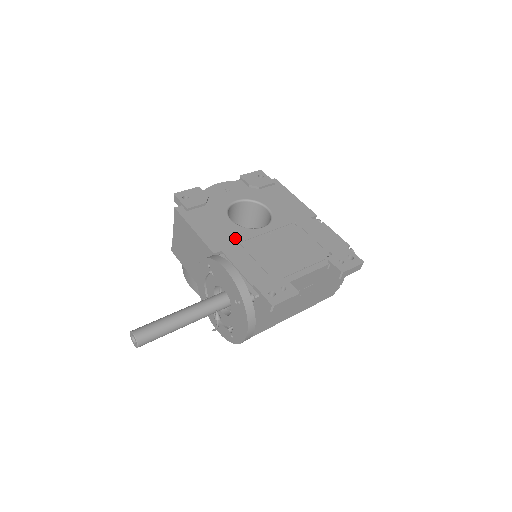
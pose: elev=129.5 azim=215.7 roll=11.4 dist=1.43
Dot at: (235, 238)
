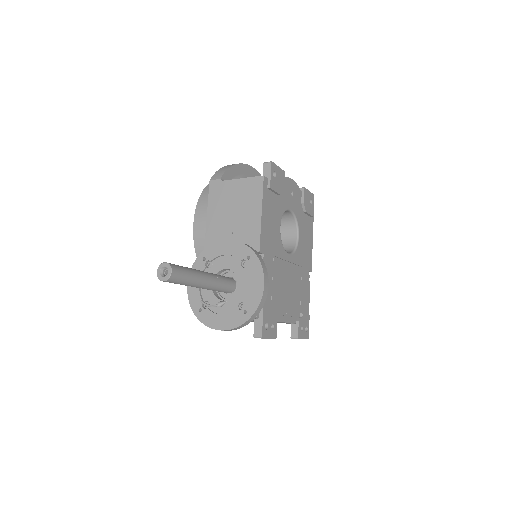
Dot at: (274, 249)
